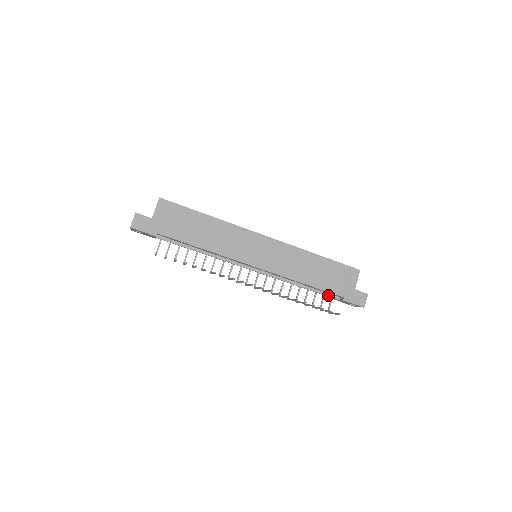
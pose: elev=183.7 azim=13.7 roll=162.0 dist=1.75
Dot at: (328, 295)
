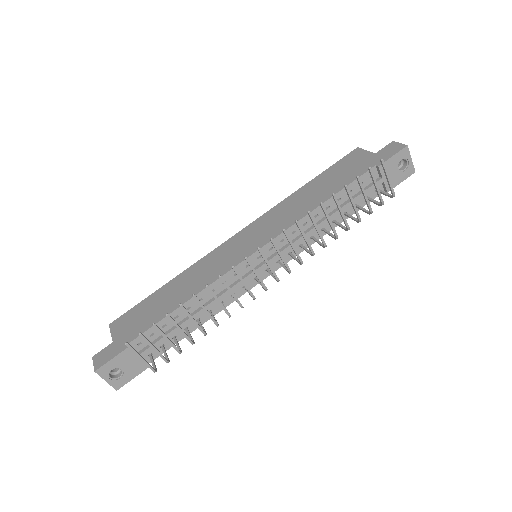
Dot at: (366, 189)
